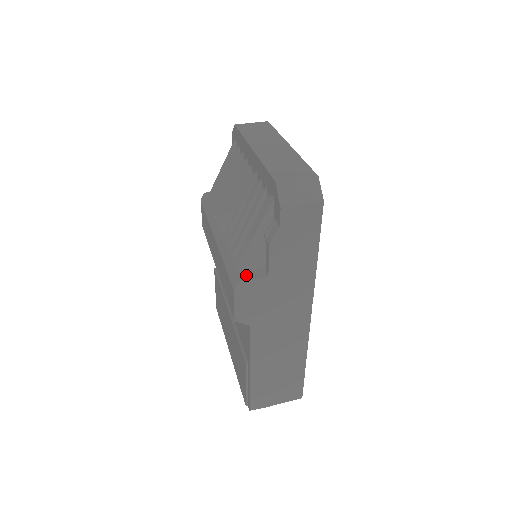
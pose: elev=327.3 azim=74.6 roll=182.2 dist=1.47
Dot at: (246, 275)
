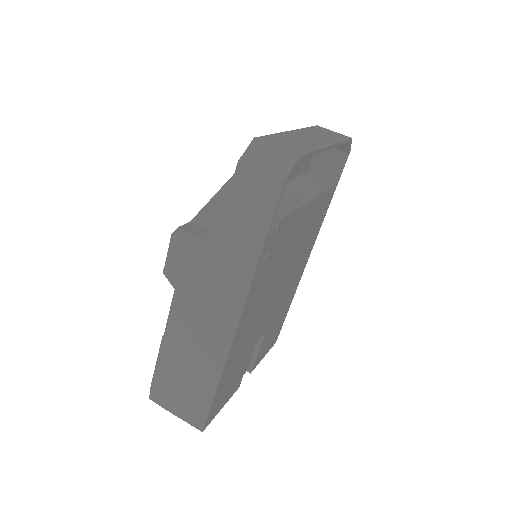
Dot at: (192, 228)
